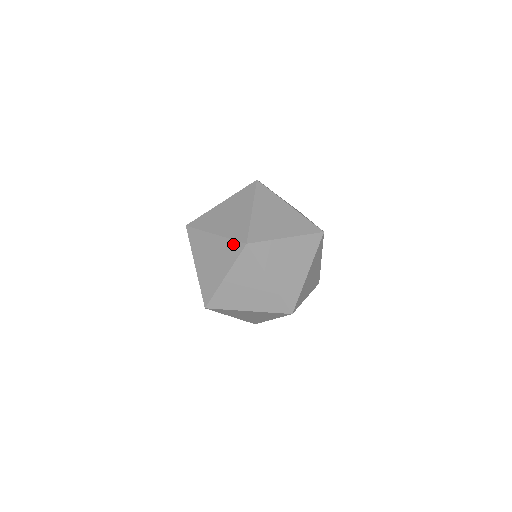
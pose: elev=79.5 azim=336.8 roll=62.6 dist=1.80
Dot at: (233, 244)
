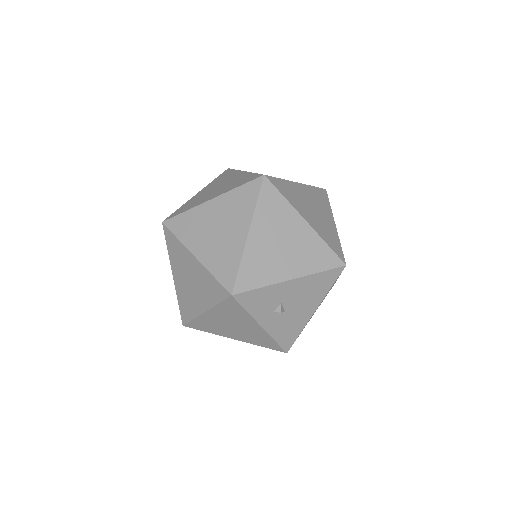
Dot at: occluded
